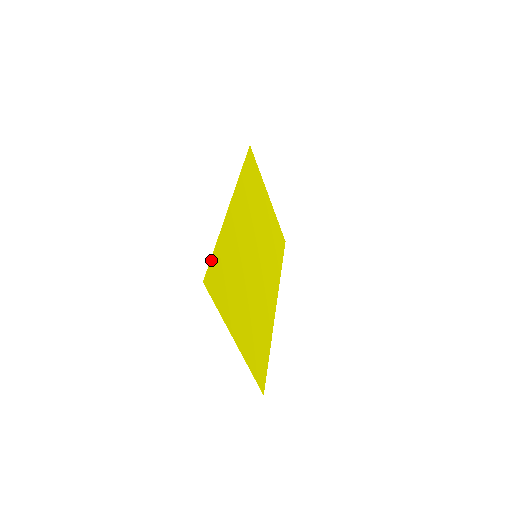
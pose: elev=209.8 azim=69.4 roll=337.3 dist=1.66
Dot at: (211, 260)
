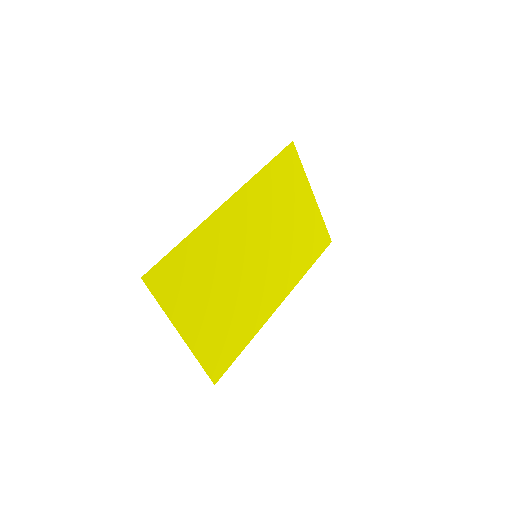
Dot at: (163, 259)
